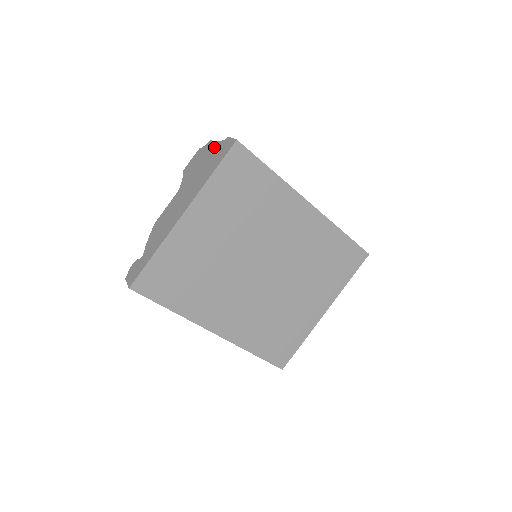
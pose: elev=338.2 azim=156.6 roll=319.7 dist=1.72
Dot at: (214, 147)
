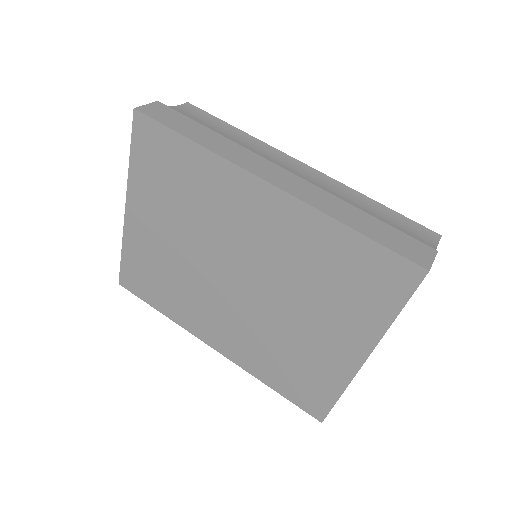
Dot at: occluded
